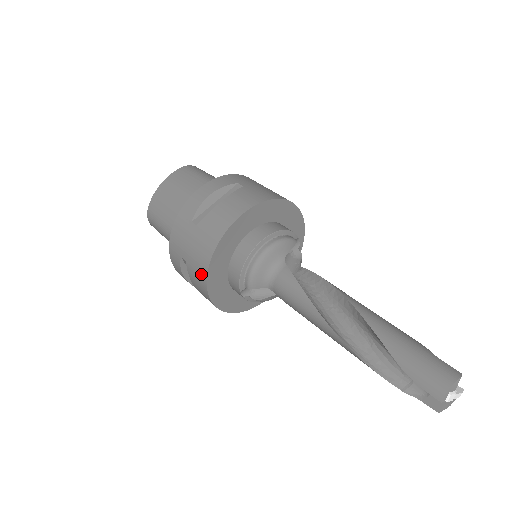
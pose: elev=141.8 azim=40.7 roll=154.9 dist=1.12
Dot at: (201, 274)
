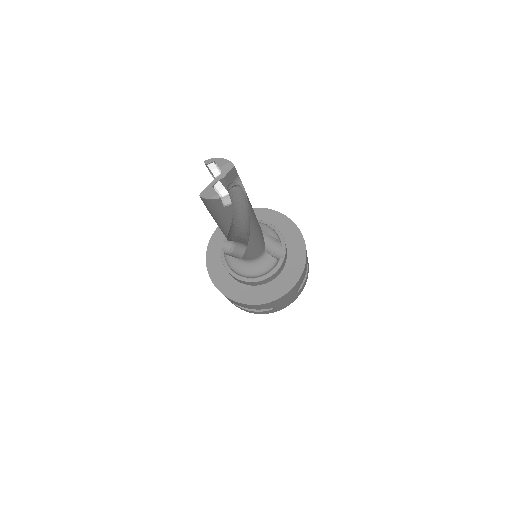
Dot at: occluded
